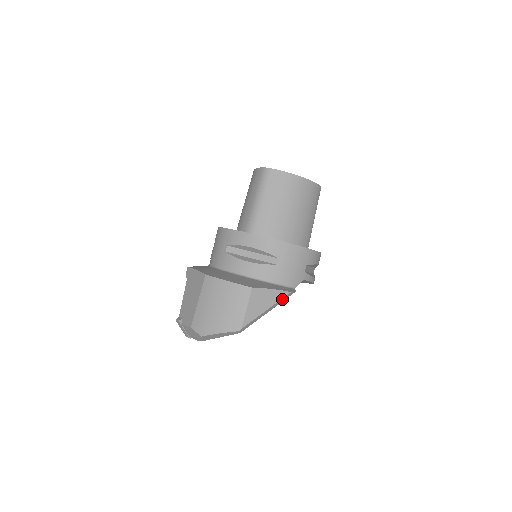
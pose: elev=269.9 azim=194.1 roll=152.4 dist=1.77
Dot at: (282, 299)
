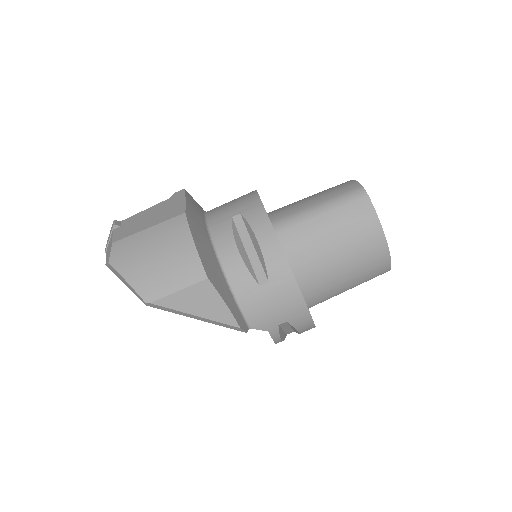
Dot at: (224, 324)
